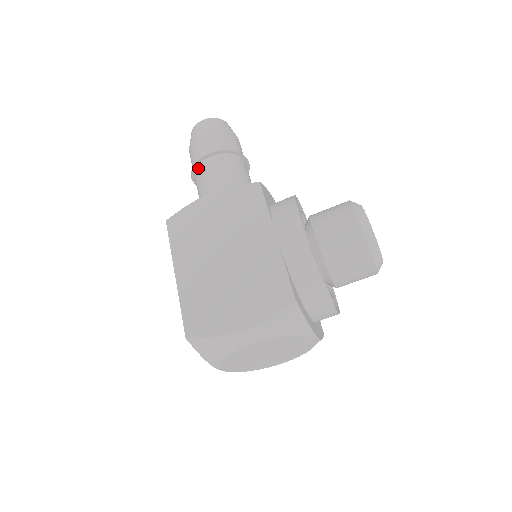
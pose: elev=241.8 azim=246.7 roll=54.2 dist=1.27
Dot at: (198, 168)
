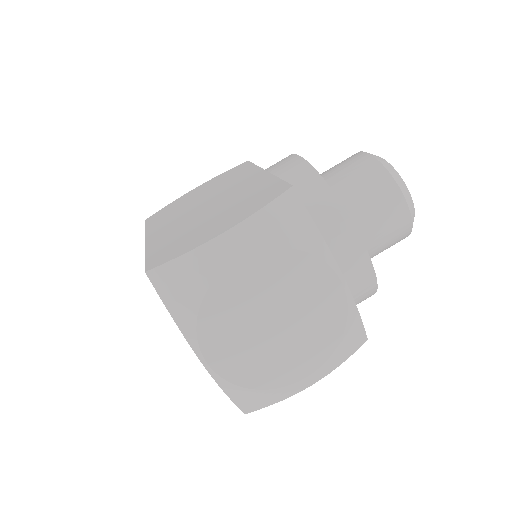
Dot at: occluded
